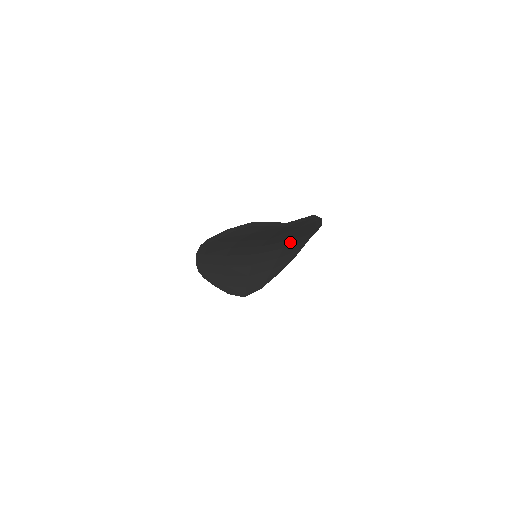
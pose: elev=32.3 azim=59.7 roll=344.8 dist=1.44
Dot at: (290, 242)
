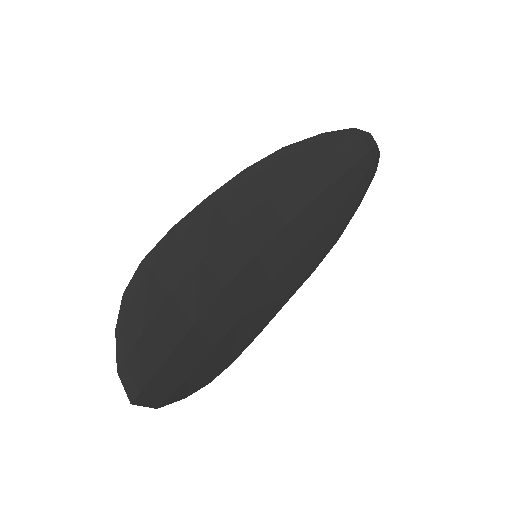
Dot at: (292, 264)
